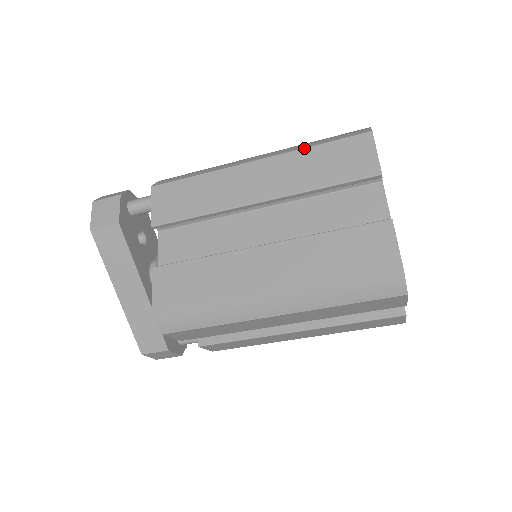
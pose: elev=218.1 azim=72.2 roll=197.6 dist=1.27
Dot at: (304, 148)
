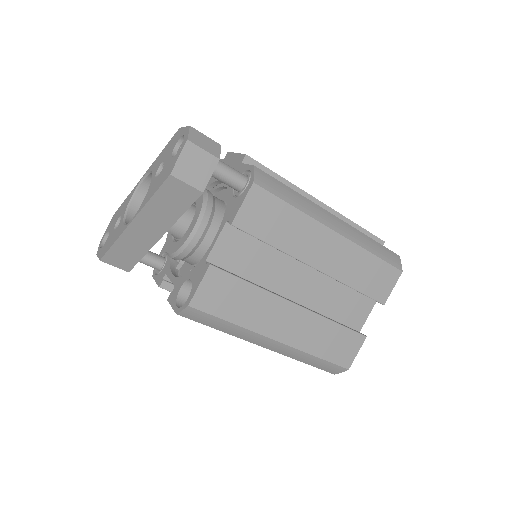
Dot at: (367, 250)
